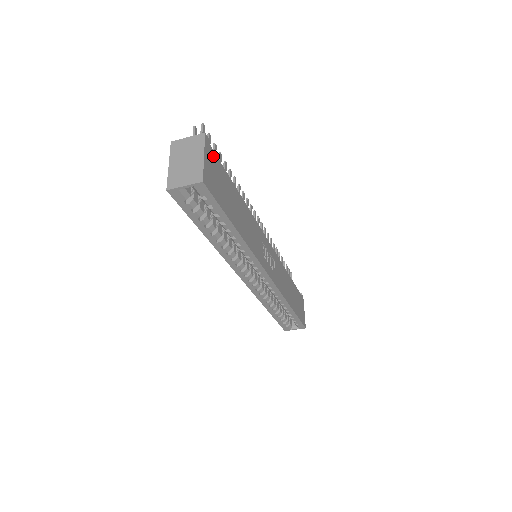
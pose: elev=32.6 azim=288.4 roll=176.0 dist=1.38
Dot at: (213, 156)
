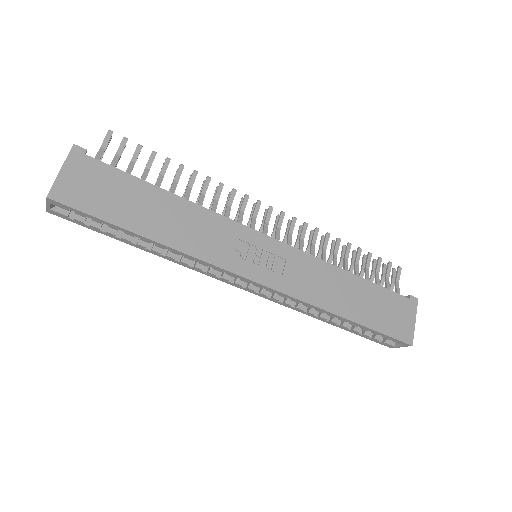
Dot at: (91, 164)
